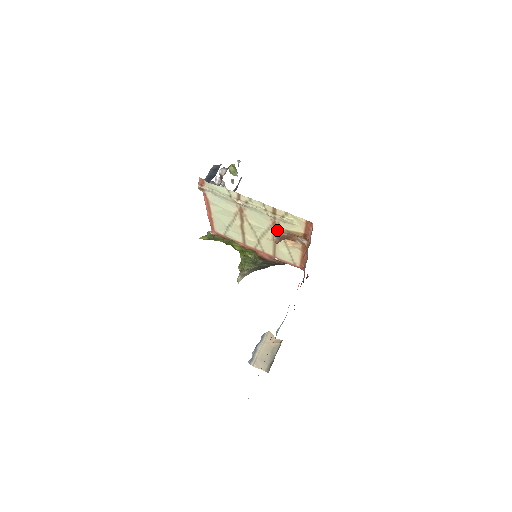
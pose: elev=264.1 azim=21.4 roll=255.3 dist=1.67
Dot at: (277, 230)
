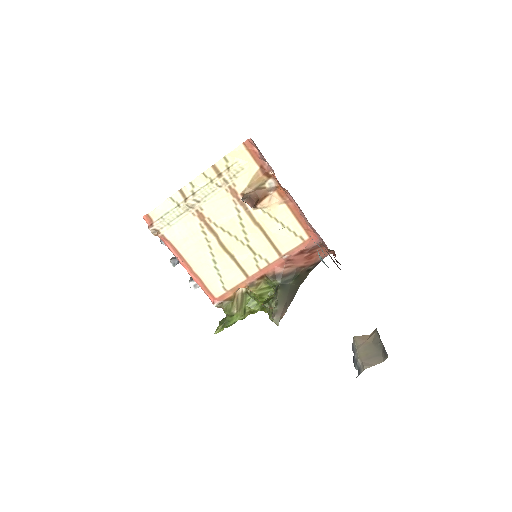
Dot at: (242, 198)
